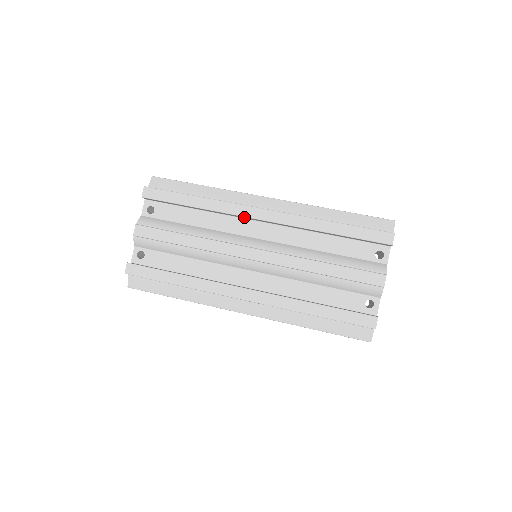
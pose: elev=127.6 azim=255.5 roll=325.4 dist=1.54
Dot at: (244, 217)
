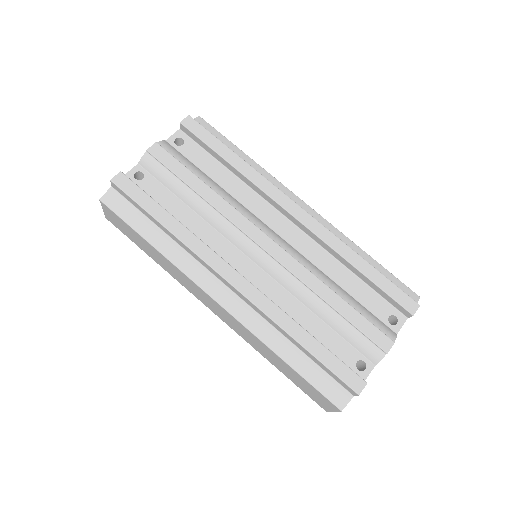
Dot at: (275, 203)
